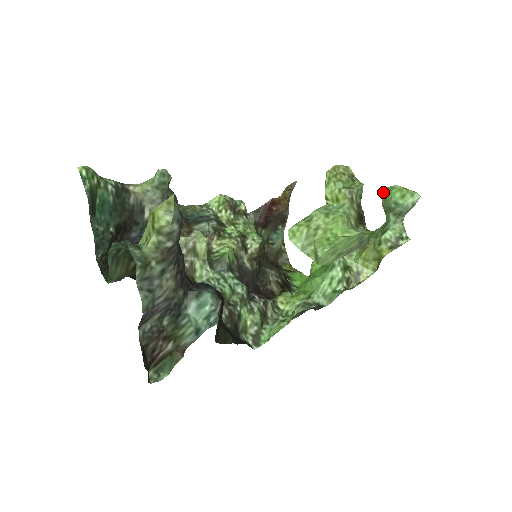
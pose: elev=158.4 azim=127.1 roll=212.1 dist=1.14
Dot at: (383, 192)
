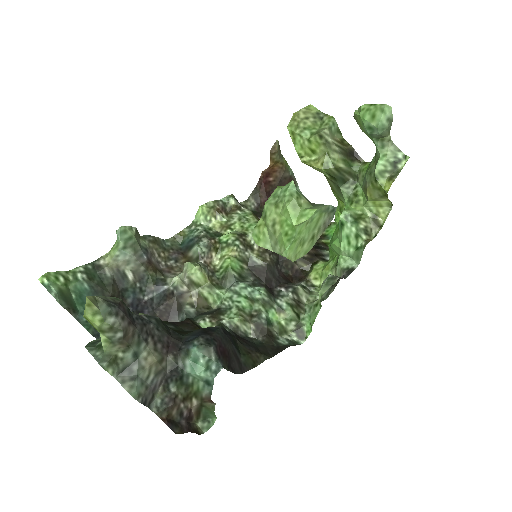
Dot at: (354, 118)
